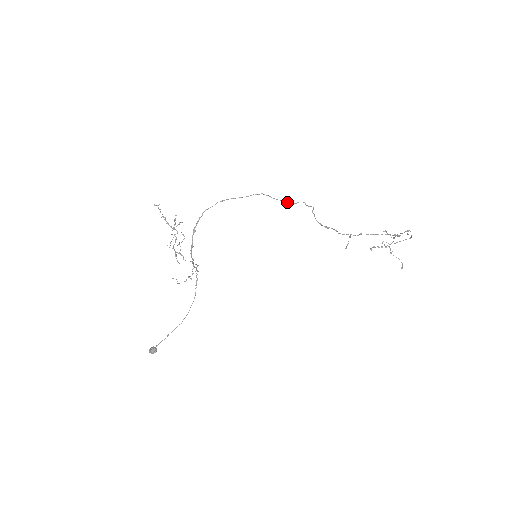
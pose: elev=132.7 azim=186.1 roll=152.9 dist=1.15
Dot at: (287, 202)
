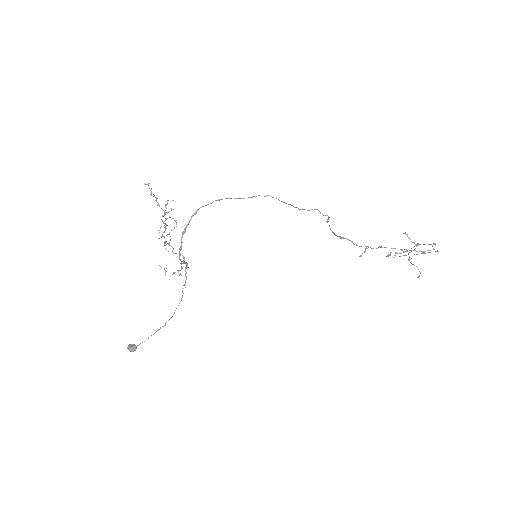
Dot at: (298, 208)
